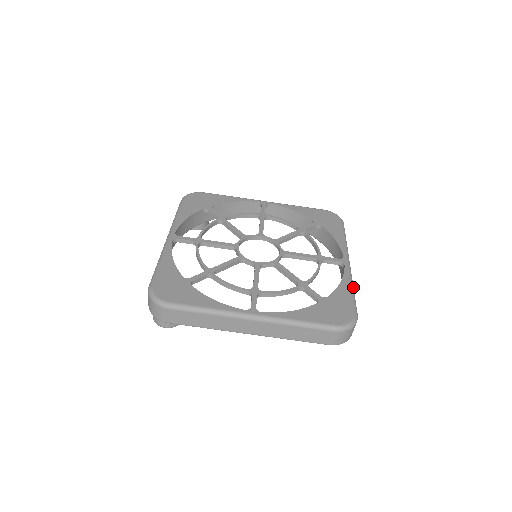
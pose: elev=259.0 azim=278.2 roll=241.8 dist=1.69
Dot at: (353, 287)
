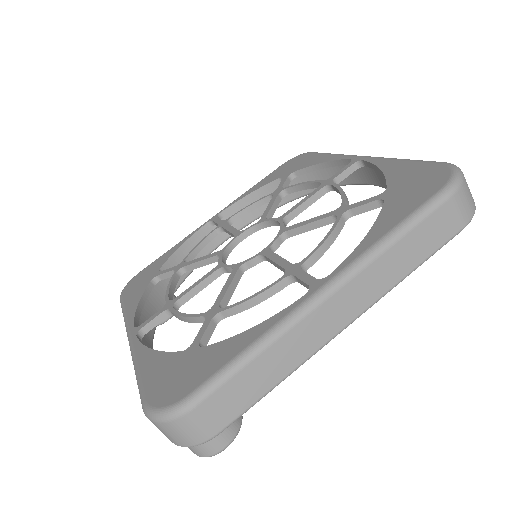
Dot at: (400, 159)
